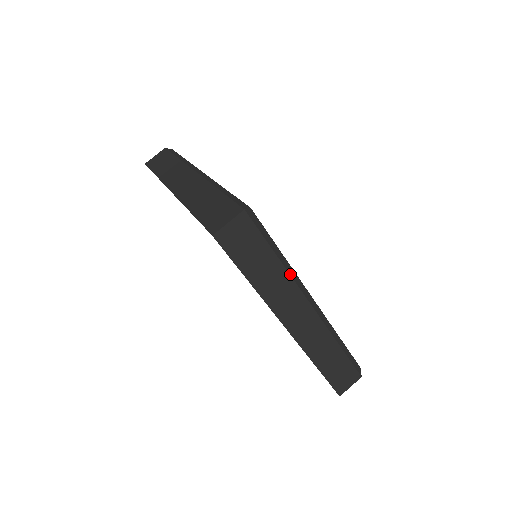
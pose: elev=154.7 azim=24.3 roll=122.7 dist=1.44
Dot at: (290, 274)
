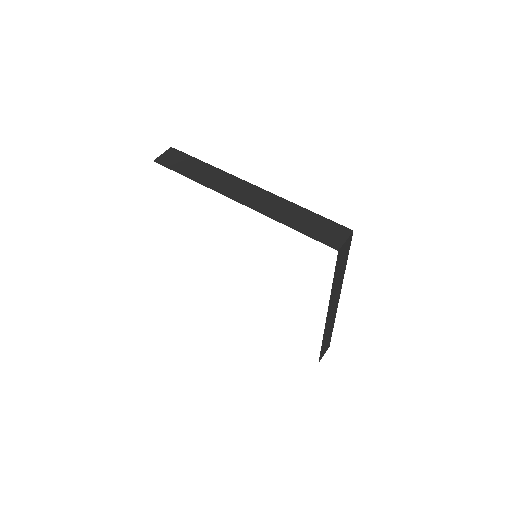
Dot at: occluded
